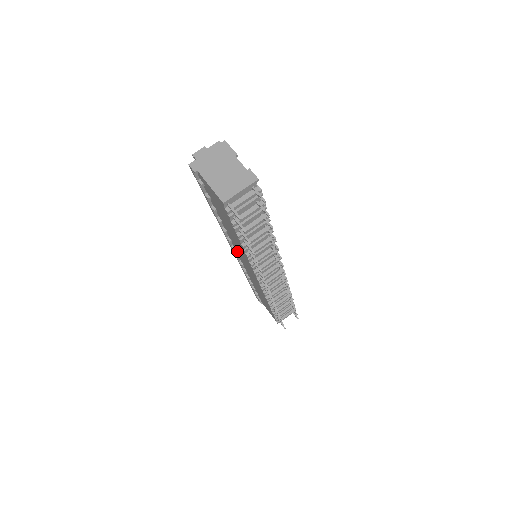
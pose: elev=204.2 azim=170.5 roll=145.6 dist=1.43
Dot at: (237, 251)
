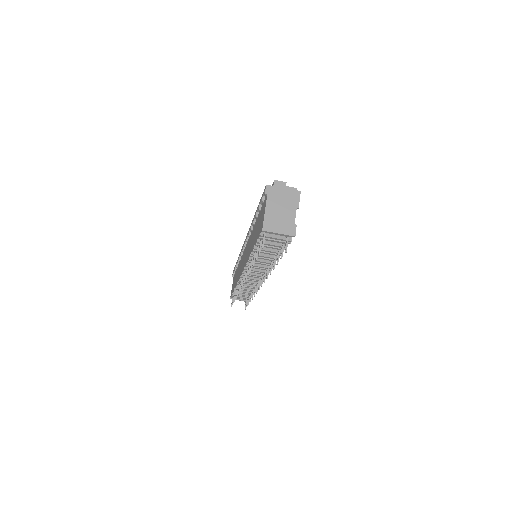
Dot at: occluded
